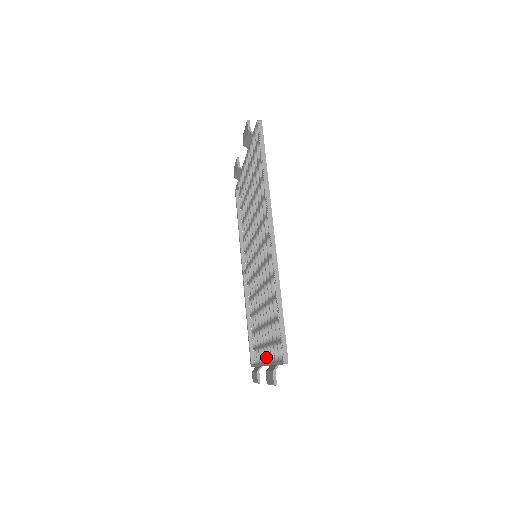
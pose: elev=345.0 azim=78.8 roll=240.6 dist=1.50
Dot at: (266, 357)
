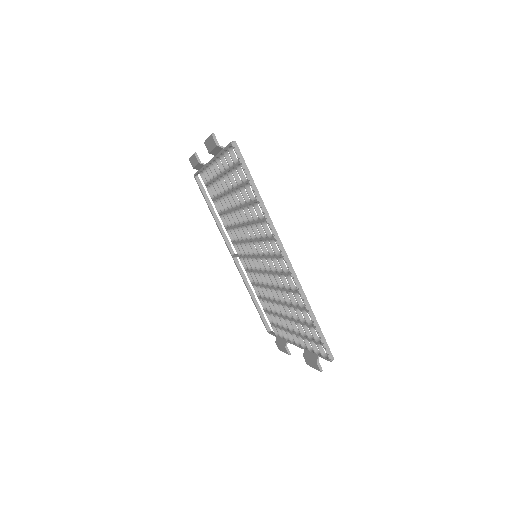
Dot at: (295, 340)
